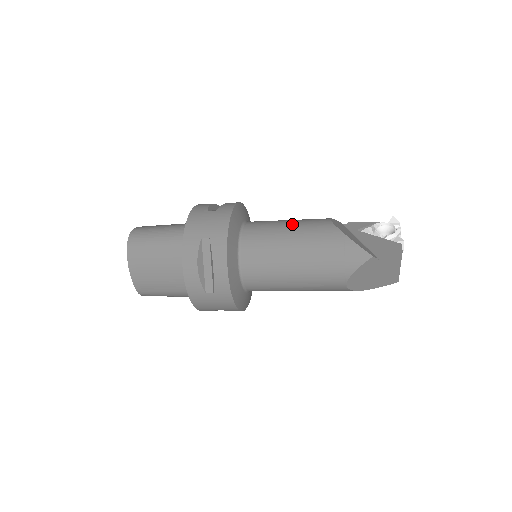
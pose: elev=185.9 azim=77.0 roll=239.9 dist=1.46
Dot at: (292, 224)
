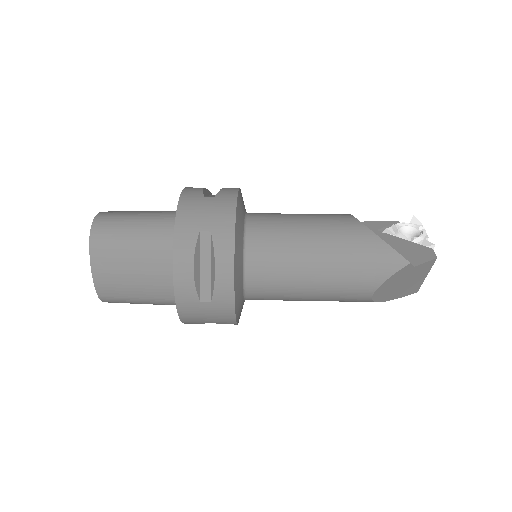
Dot at: (309, 219)
